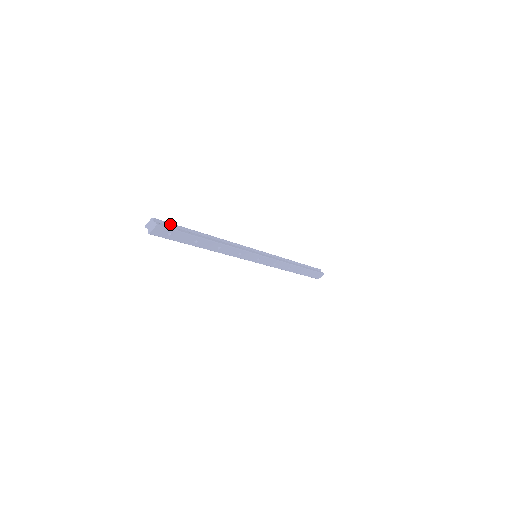
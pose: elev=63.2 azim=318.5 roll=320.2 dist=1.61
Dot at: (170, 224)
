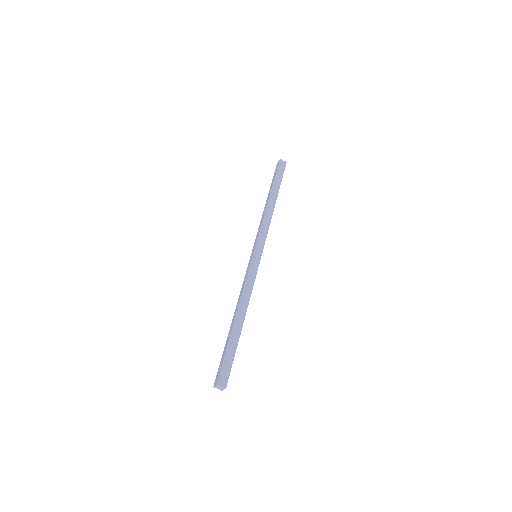
Dot at: (224, 366)
